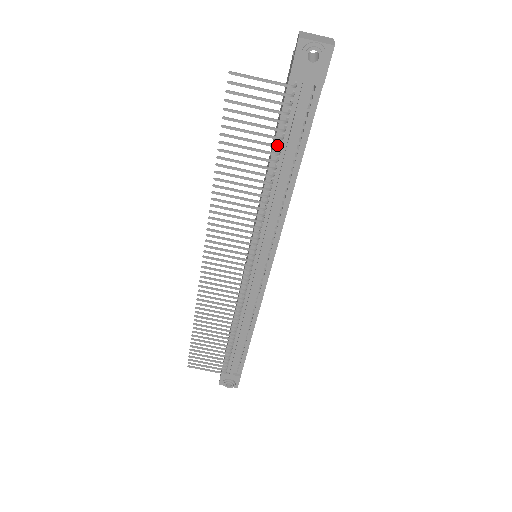
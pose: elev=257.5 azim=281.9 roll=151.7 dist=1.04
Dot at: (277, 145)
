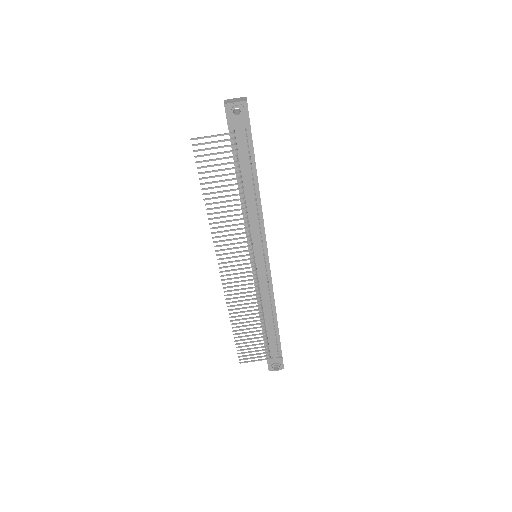
Dot at: (237, 172)
